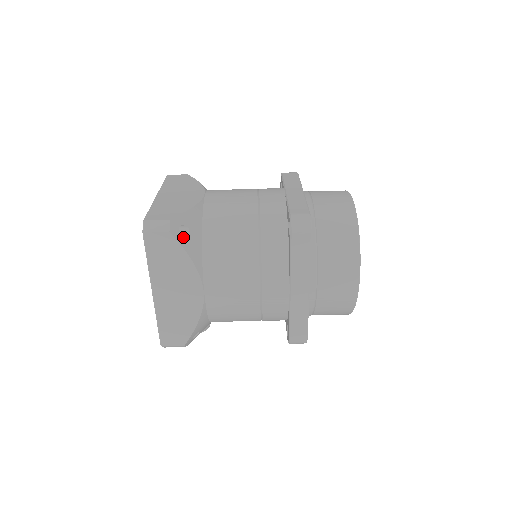
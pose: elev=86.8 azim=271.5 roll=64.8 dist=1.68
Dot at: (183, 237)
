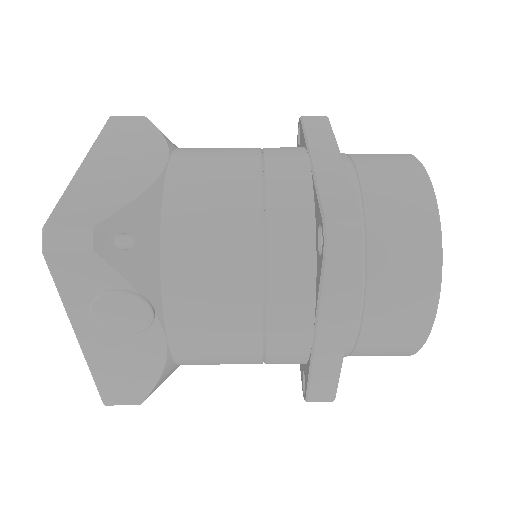
Dot at: occluded
